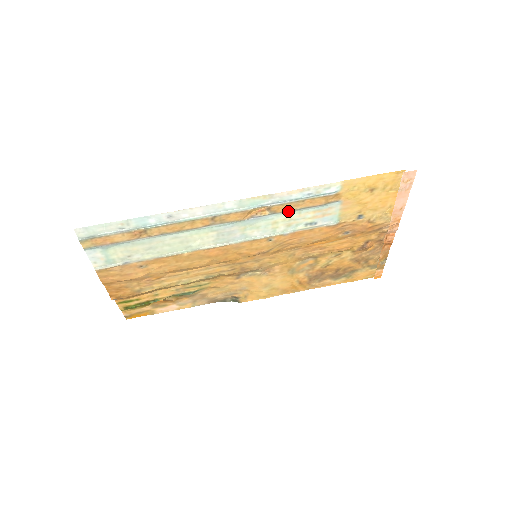
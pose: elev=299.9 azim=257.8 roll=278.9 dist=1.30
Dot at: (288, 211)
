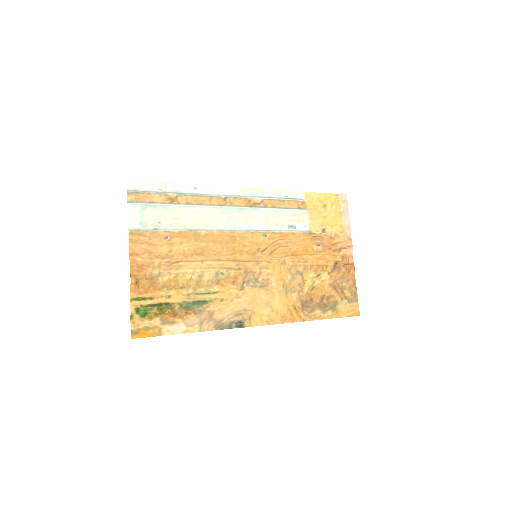
Dot at: (275, 208)
